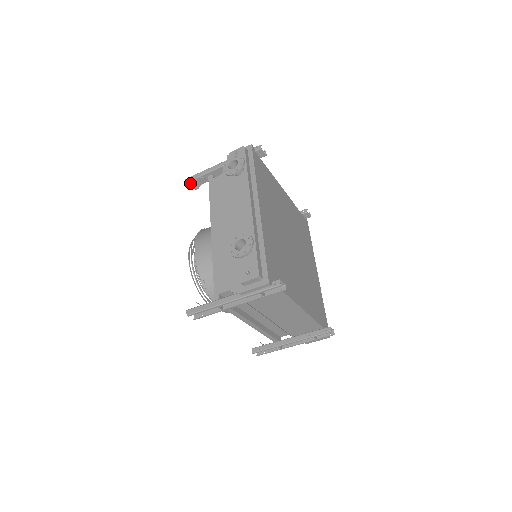
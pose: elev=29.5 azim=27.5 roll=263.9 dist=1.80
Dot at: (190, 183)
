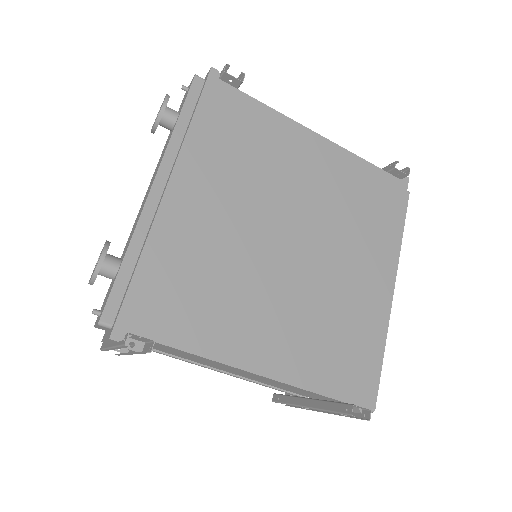
Dot at: occluded
